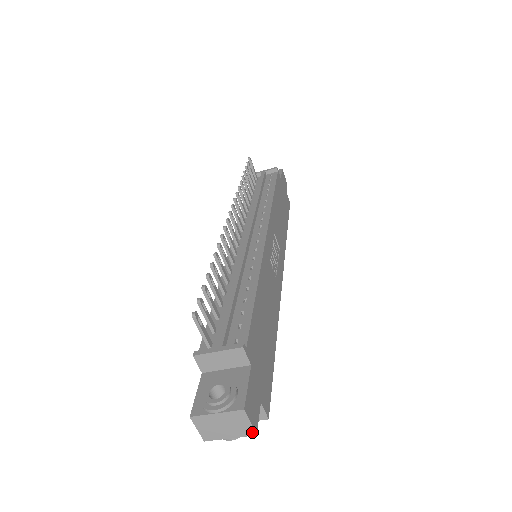
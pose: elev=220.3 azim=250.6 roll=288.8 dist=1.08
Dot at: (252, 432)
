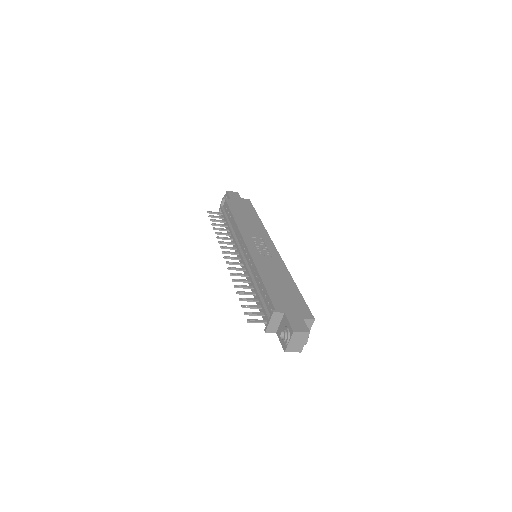
Dot at: (307, 333)
